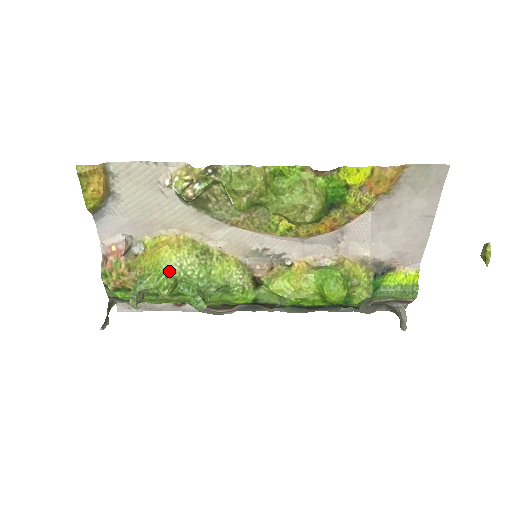
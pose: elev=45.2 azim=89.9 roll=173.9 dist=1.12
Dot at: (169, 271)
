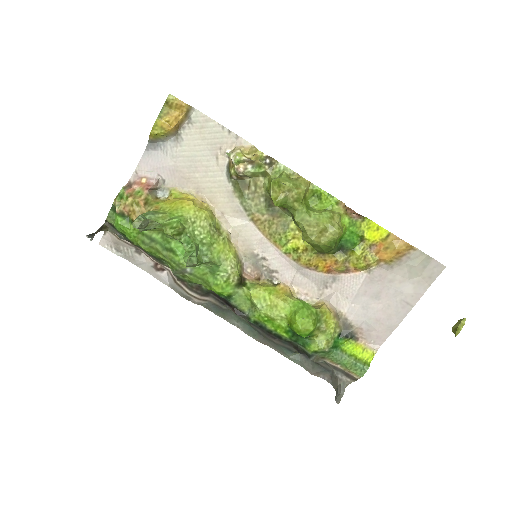
Dot at: (183, 219)
